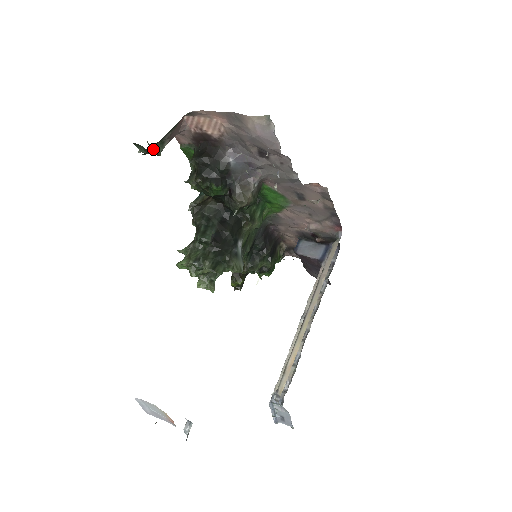
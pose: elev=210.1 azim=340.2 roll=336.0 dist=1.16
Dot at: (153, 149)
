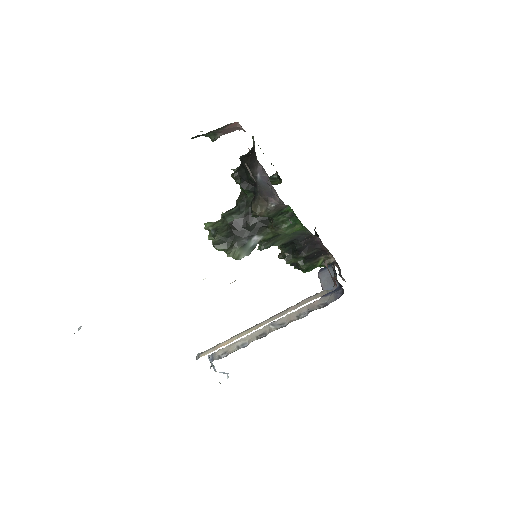
Dot at: (207, 135)
